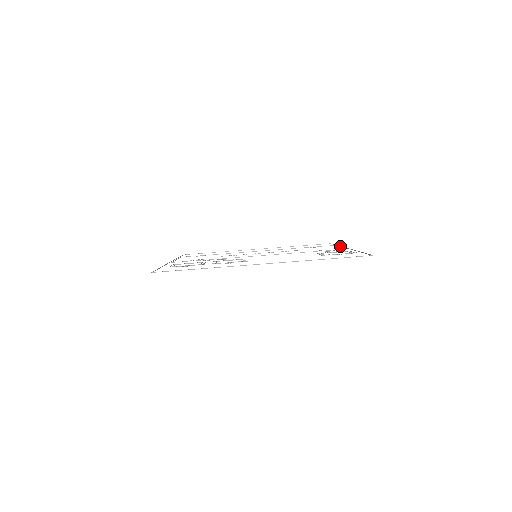
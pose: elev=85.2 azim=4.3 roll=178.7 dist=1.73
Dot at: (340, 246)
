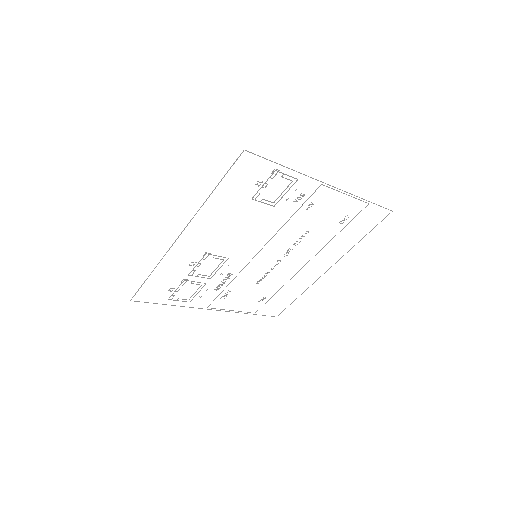
Dot at: occluded
